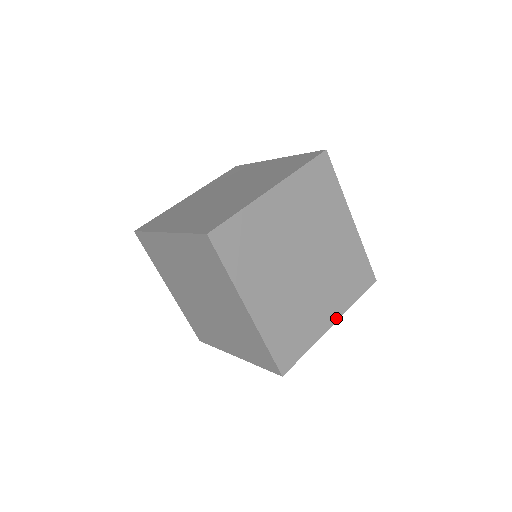
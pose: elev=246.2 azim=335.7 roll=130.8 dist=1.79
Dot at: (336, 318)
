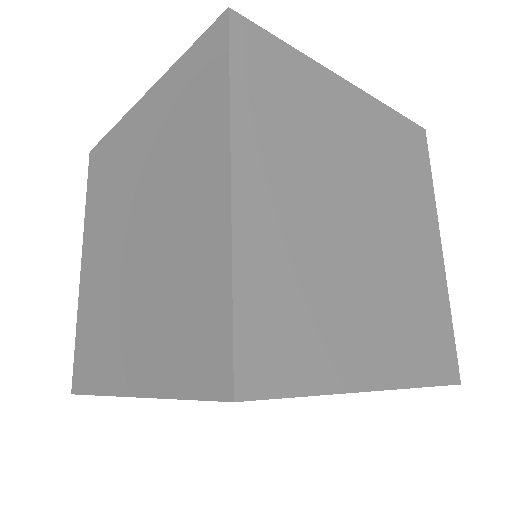
Dot at: occluded
